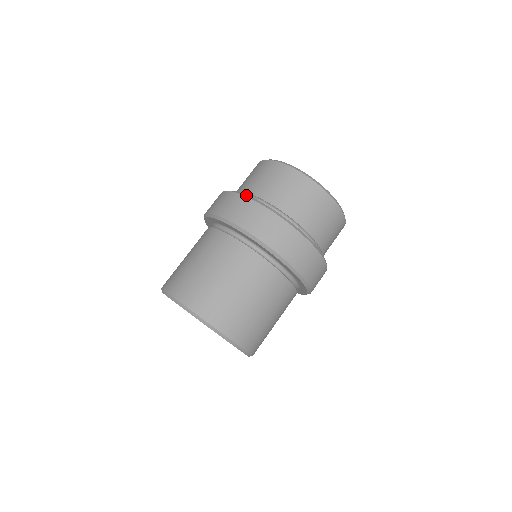
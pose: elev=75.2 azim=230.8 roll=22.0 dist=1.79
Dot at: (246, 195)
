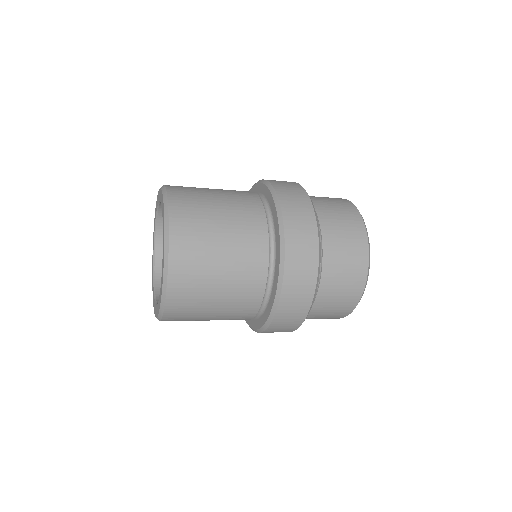
Dot at: occluded
